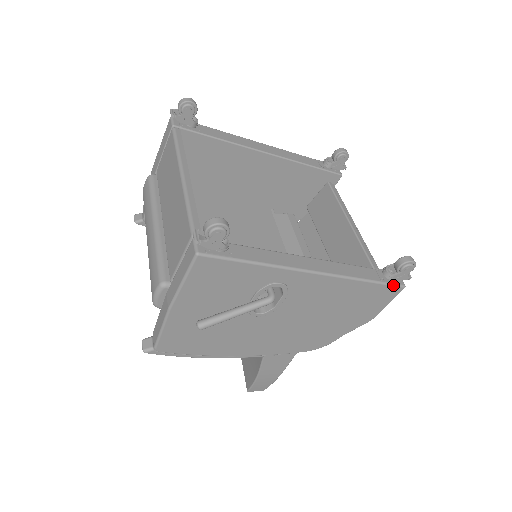
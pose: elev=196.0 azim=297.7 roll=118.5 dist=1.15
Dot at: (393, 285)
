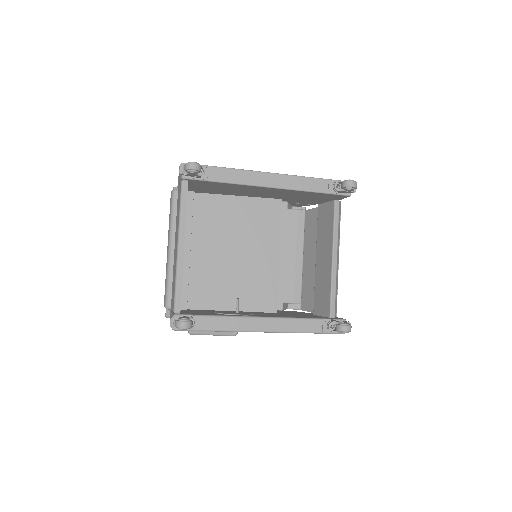
Dot at: (333, 333)
